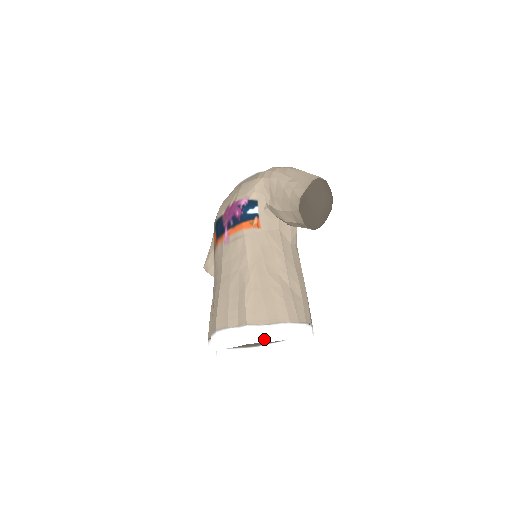
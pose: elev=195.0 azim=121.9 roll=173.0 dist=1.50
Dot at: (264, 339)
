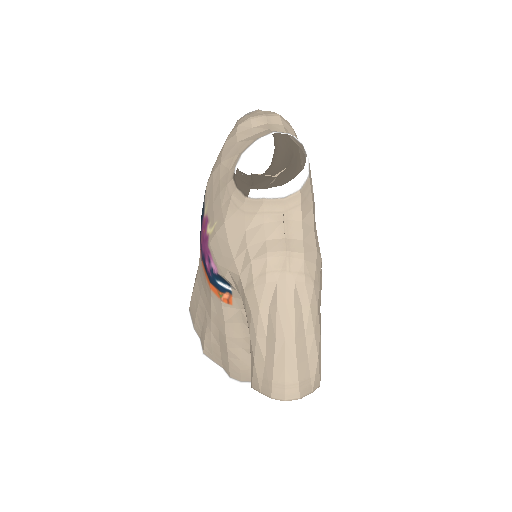
Dot at: (217, 370)
